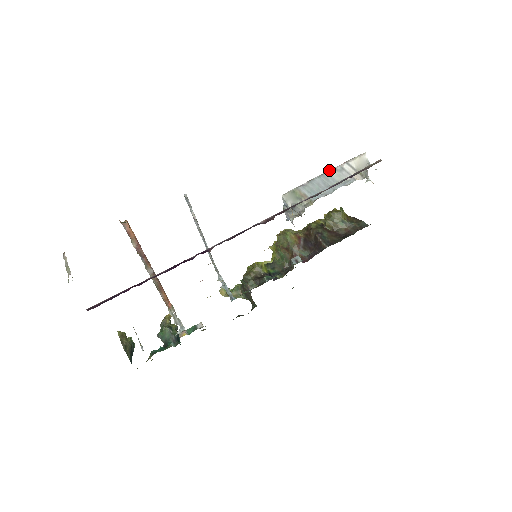
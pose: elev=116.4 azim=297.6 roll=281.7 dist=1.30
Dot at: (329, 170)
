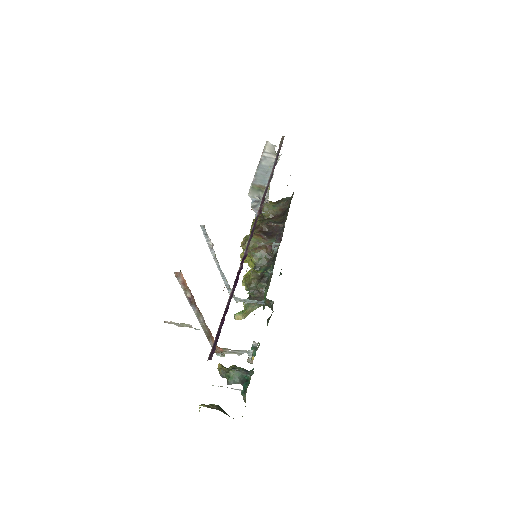
Dot at: (259, 162)
